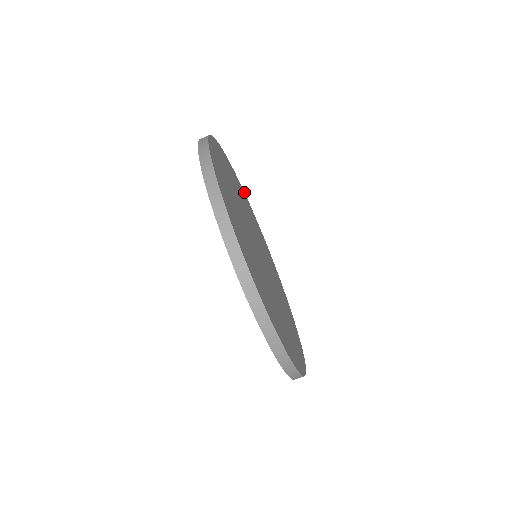
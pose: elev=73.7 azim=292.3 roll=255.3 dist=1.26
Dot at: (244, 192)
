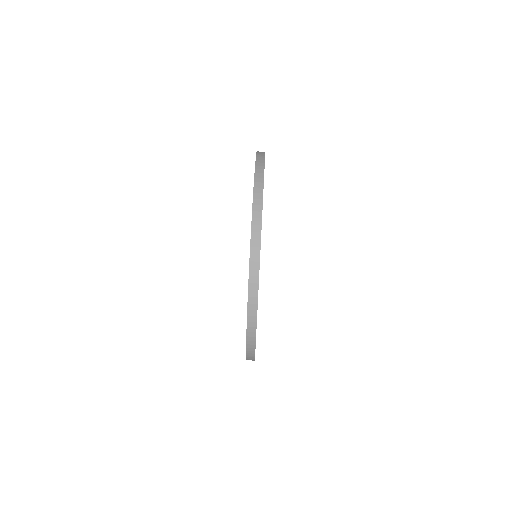
Dot at: occluded
